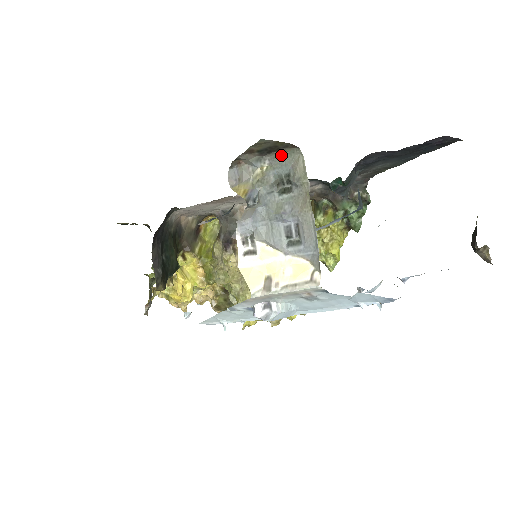
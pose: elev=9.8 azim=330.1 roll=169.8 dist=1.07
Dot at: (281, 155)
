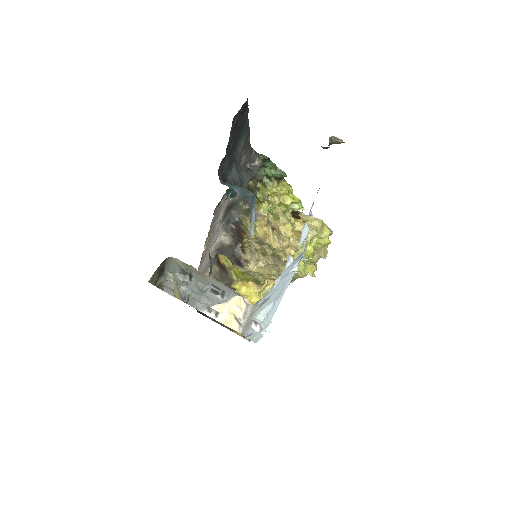
Dot at: (168, 266)
